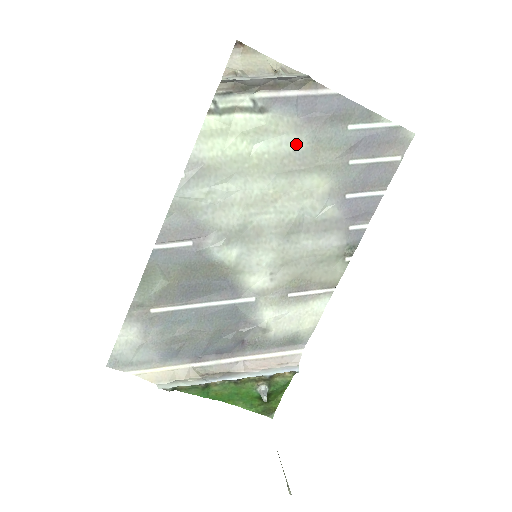
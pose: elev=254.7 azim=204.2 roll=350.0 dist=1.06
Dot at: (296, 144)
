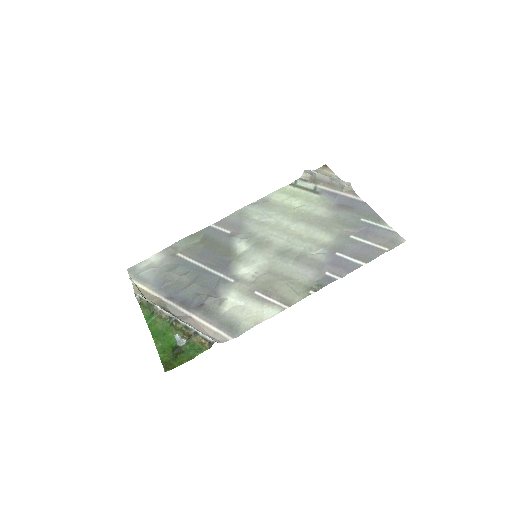
Dot at: (324, 213)
